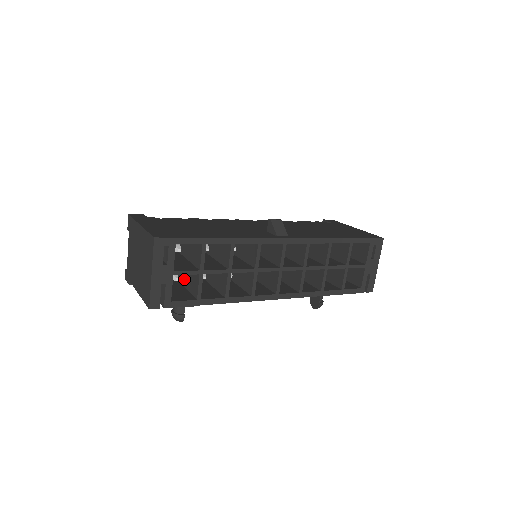
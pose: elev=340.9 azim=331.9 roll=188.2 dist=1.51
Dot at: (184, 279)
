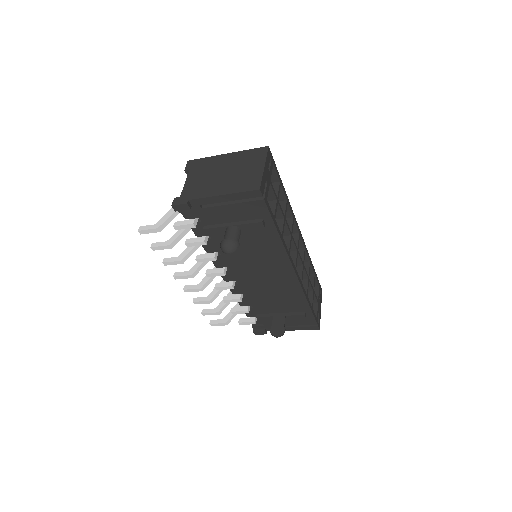
Dot at: occluded
